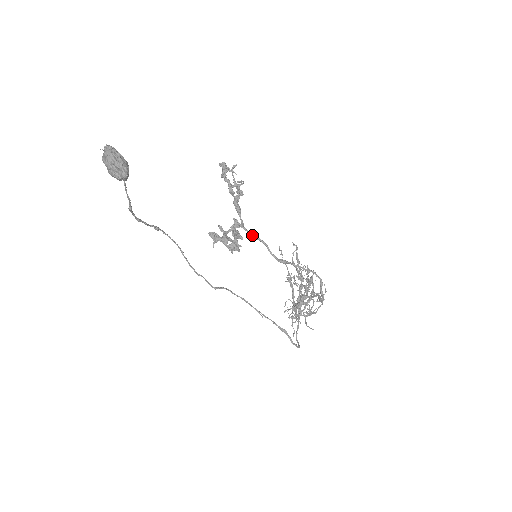
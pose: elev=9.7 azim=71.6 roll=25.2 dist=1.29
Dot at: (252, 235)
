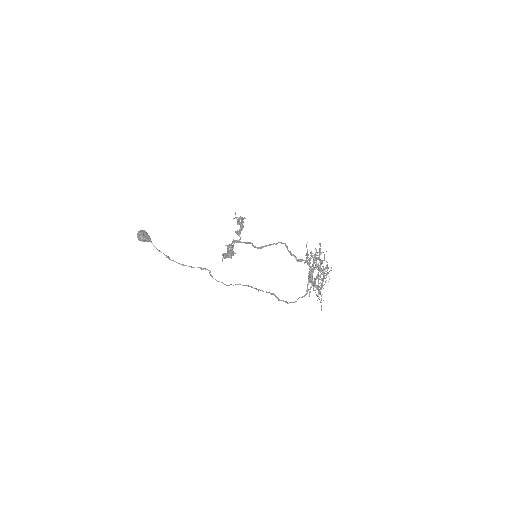
Dot at: (245, 243)
